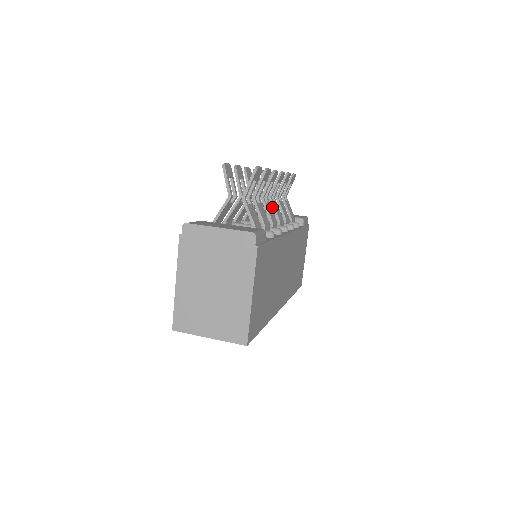
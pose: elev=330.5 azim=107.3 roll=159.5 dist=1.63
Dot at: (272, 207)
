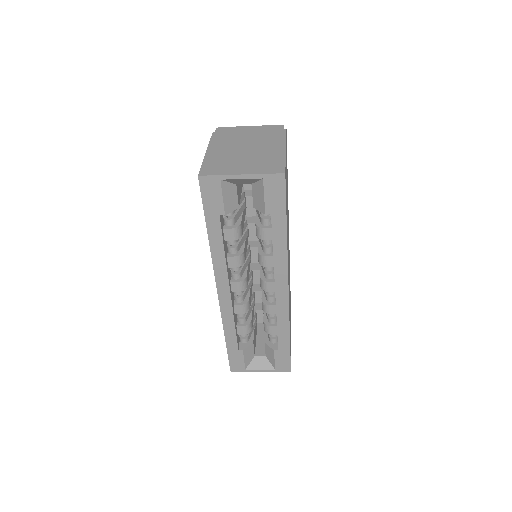
Dot at: occluded
